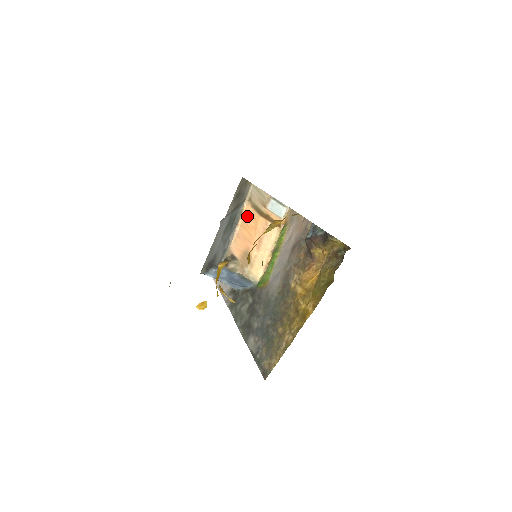
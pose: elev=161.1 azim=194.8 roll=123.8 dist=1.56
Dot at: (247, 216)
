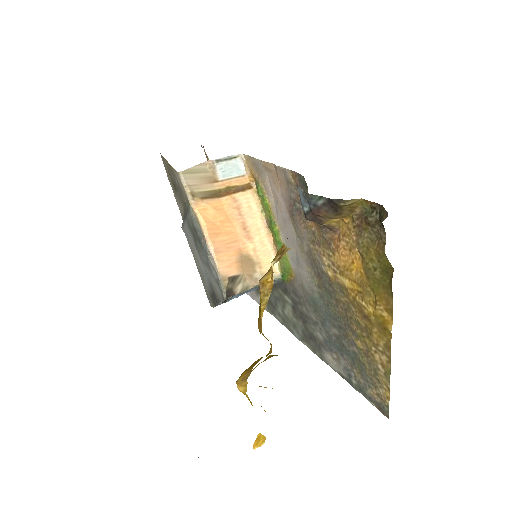
Dot at: (207, 217)
